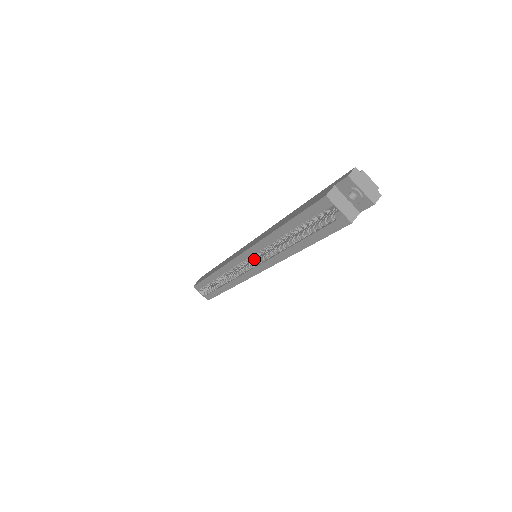
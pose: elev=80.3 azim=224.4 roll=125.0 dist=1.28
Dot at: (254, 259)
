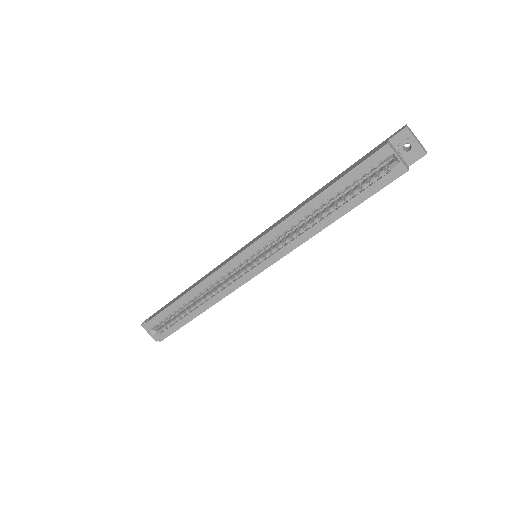
Dot at: (254, 259)
